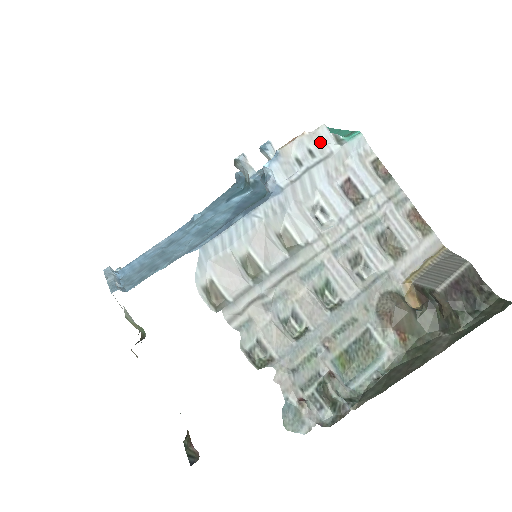
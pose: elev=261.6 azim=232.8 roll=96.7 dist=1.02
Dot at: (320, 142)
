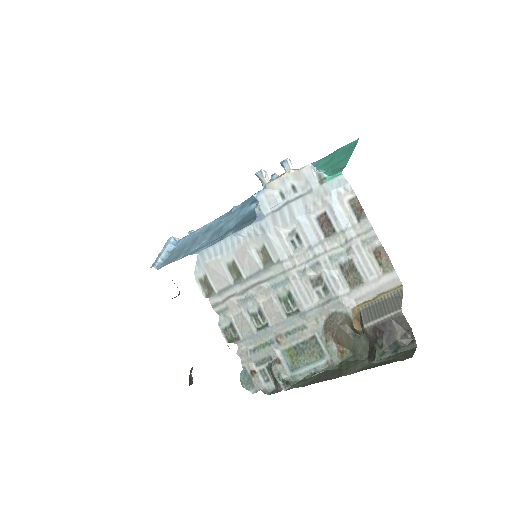
Dot at: (303, 180)
